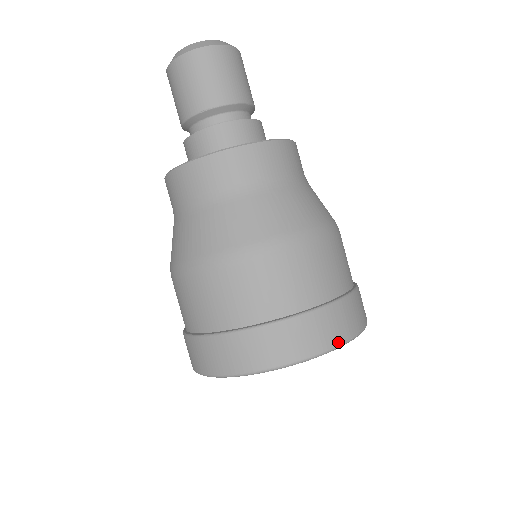
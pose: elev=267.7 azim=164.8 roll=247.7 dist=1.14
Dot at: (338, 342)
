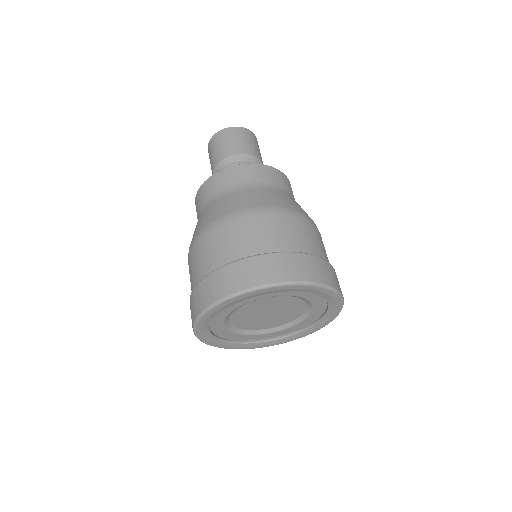
Dot at: (340, 291)
